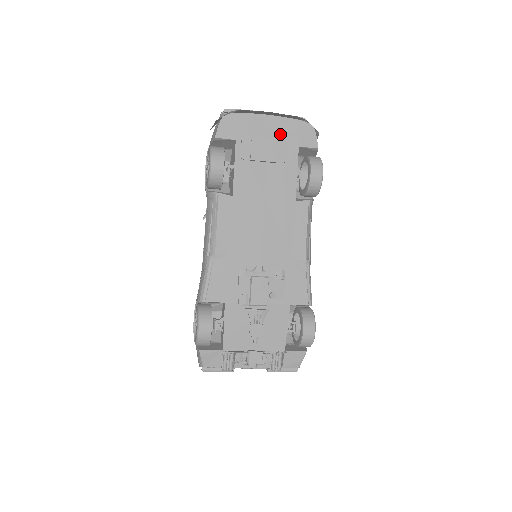
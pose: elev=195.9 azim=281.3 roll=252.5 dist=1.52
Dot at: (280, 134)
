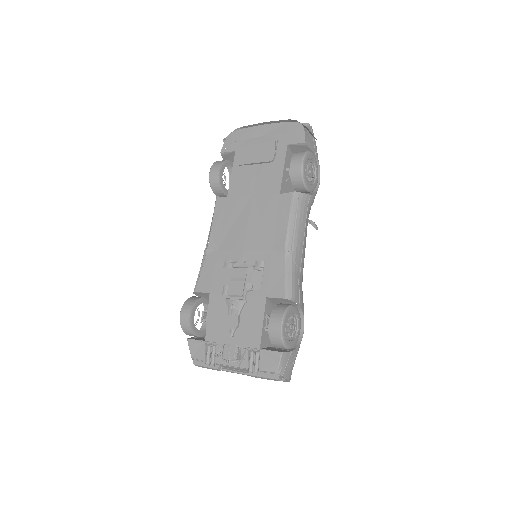
Dot at: (270, 137)
